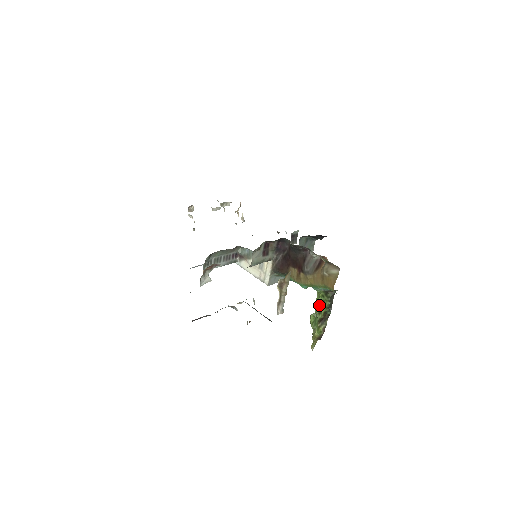
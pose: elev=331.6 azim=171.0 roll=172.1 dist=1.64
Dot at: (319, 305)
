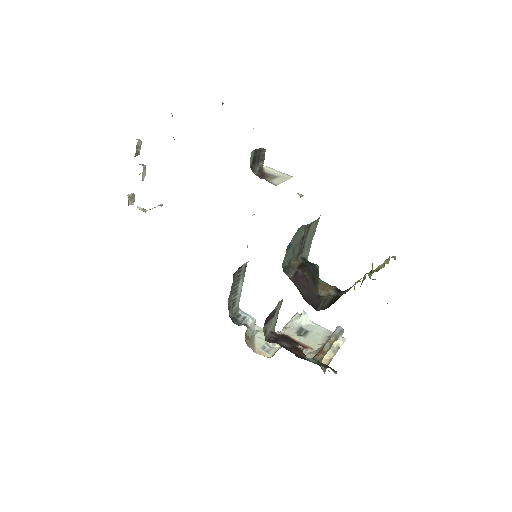
Dot at: occluded
